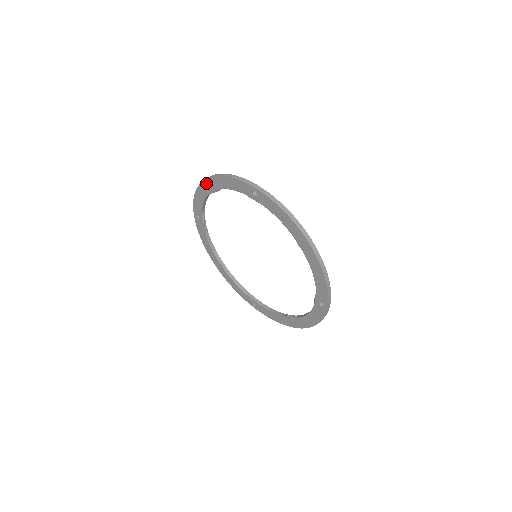
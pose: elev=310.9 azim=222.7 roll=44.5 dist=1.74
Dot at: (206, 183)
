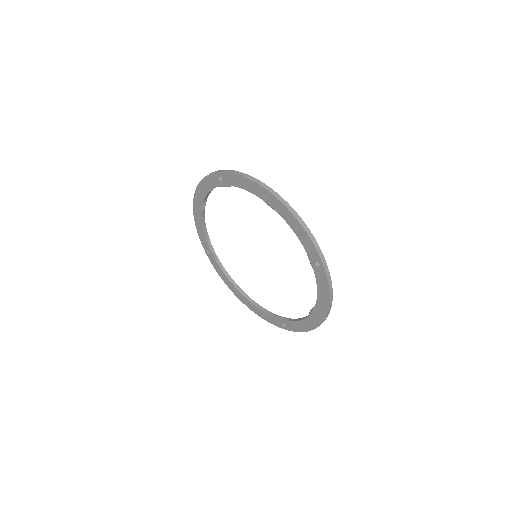
Dot at: (270, 196)
